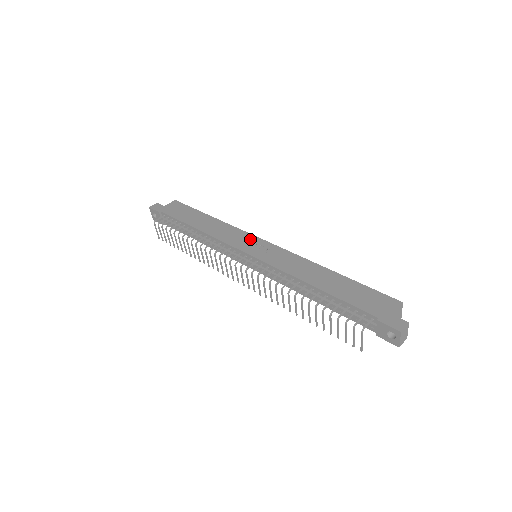
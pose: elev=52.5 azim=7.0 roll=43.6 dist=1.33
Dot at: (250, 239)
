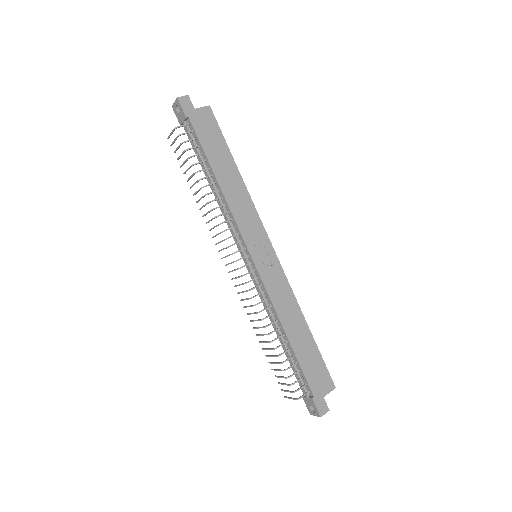
Dot at: (261, 236)
